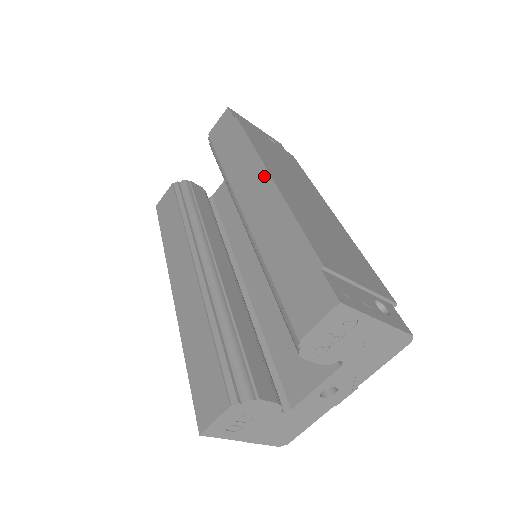
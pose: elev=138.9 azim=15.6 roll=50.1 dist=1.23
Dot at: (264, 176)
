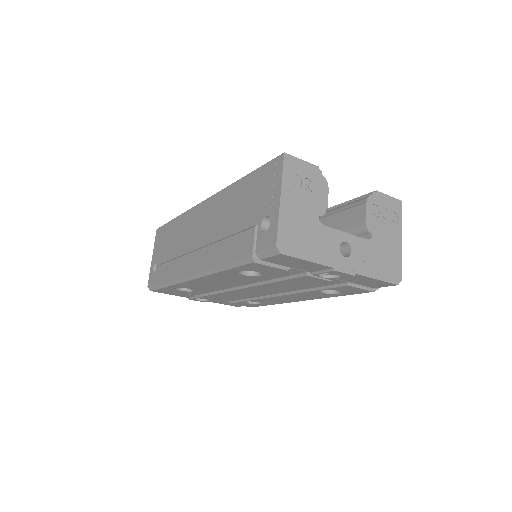
Dot at: occluded
